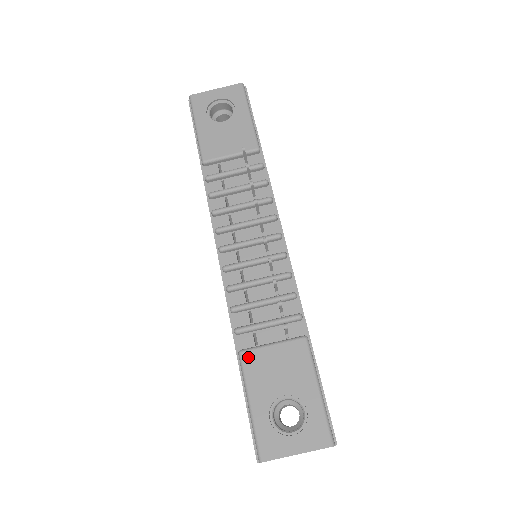
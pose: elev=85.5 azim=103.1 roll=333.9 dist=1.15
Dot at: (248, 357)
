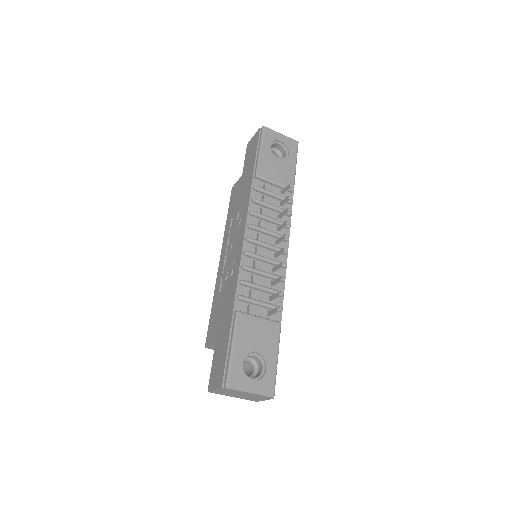
Dot at: (242, 317)
